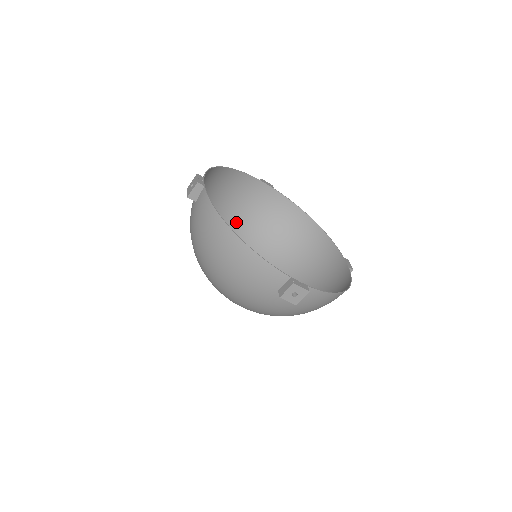
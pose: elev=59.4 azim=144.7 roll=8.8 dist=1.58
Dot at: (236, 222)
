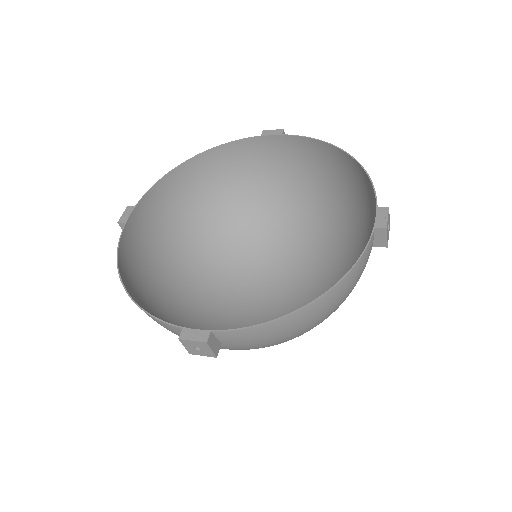
Dot at: (268, 199)
